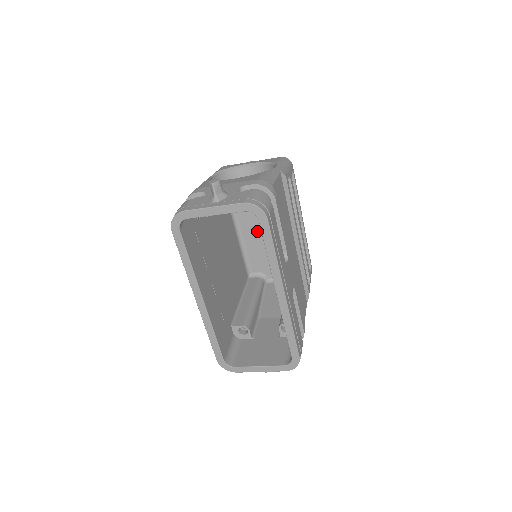
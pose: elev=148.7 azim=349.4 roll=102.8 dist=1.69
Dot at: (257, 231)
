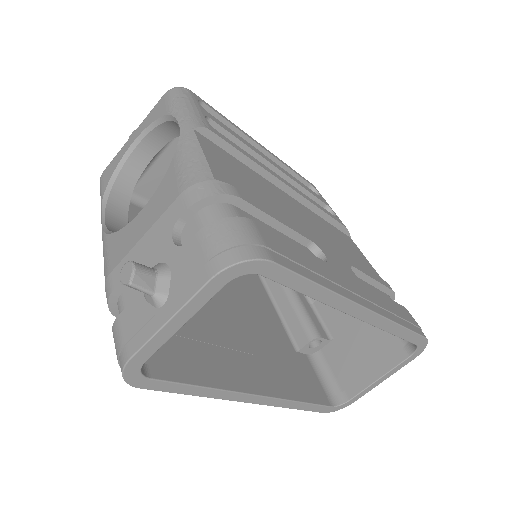
Dot at: occluded
